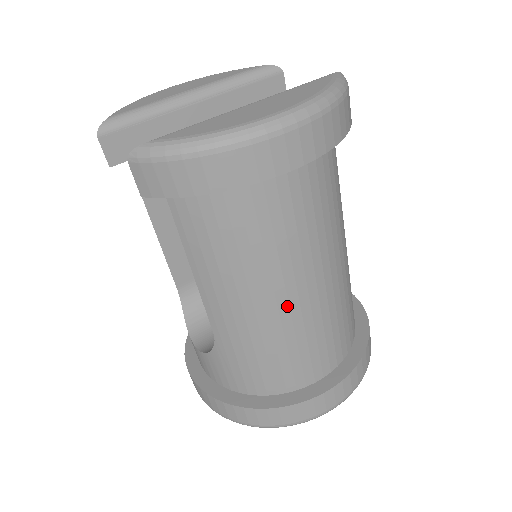
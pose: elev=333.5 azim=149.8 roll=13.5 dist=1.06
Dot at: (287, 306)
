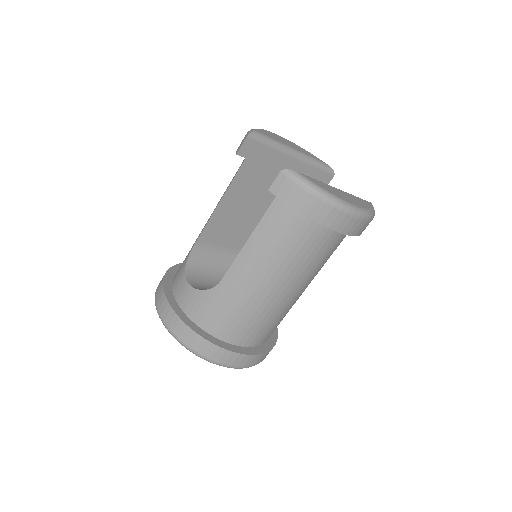
Dot at: (274, 293)
